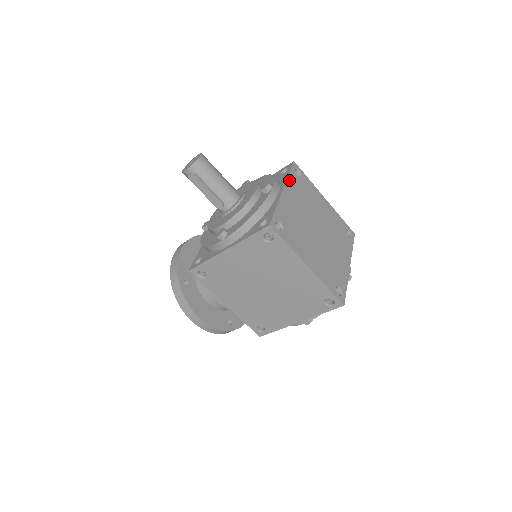
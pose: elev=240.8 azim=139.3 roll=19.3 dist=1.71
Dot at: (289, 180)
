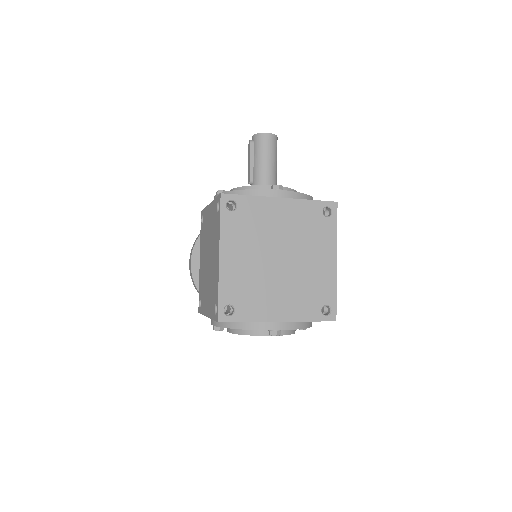
Dot at: (304, 202)
